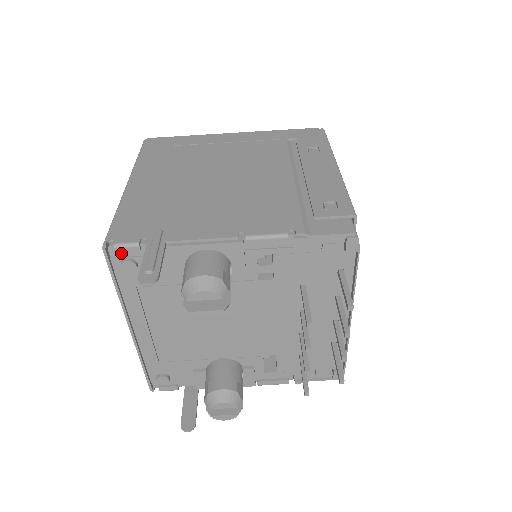
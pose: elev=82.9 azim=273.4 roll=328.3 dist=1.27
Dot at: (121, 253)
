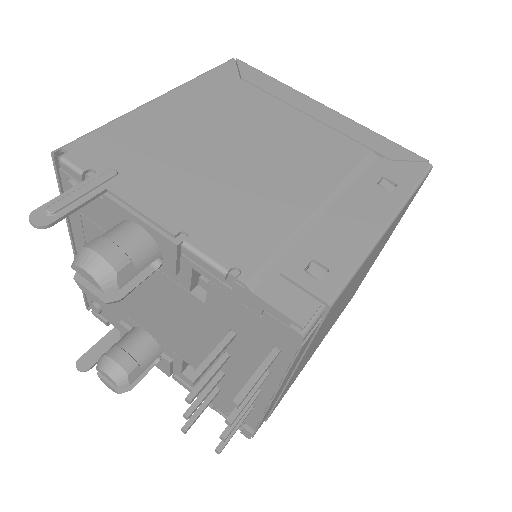
Dot at: (66, 171)
